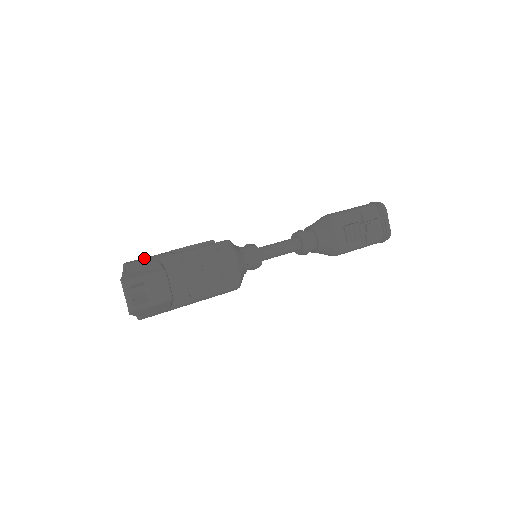
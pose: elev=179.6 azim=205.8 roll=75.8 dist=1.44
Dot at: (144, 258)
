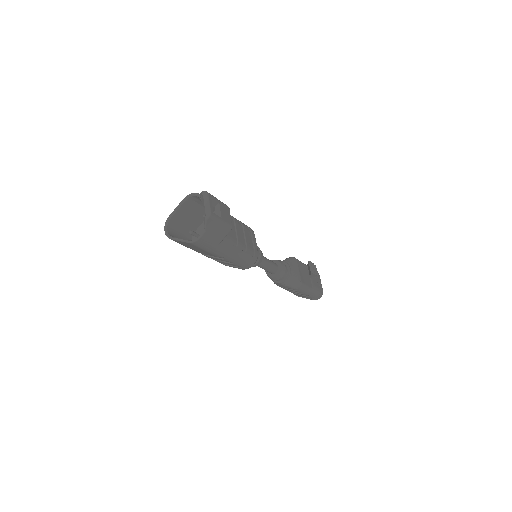
Dot at: occluded
